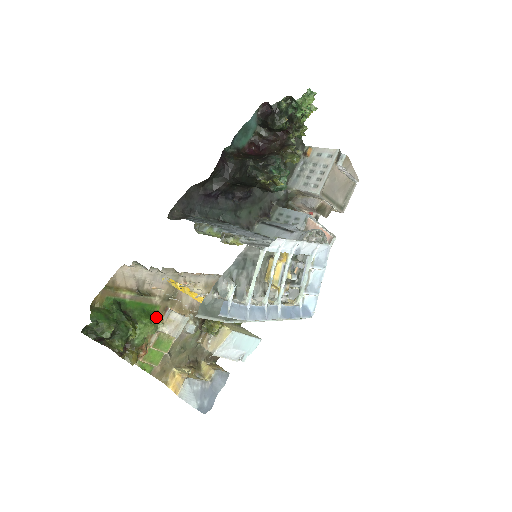
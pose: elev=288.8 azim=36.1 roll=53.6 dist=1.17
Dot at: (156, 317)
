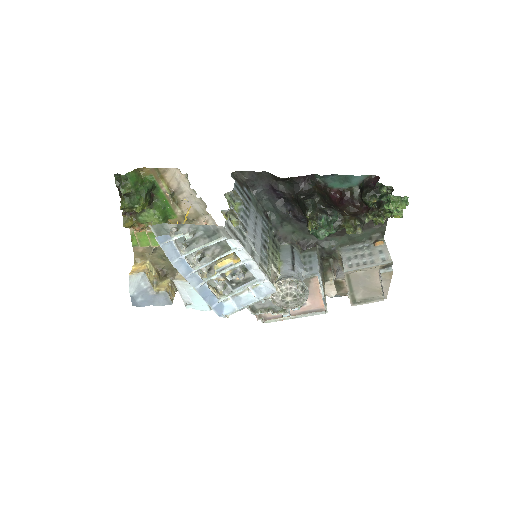
Dot at: (168, 220)
